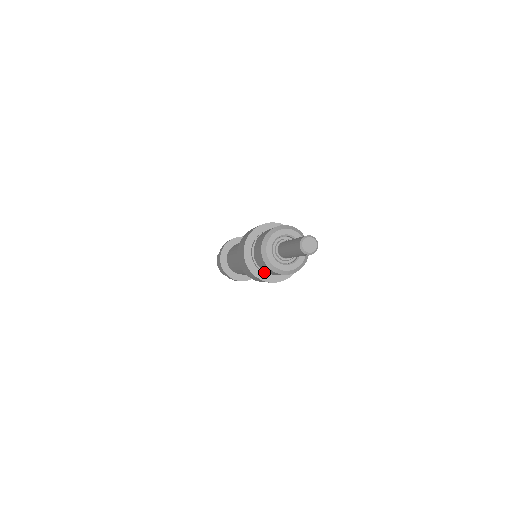
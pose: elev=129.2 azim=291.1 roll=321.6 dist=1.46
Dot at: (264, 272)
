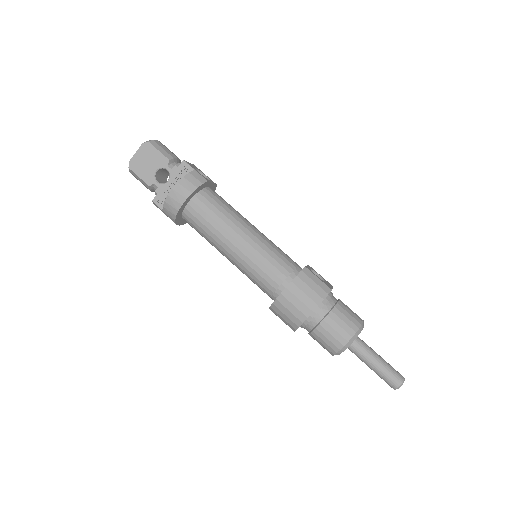
Dot at: occluded
